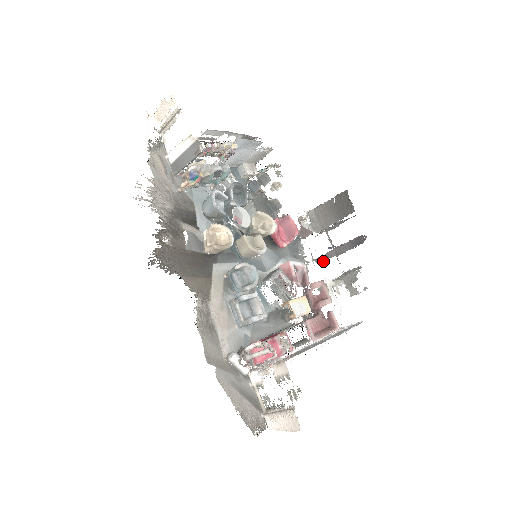
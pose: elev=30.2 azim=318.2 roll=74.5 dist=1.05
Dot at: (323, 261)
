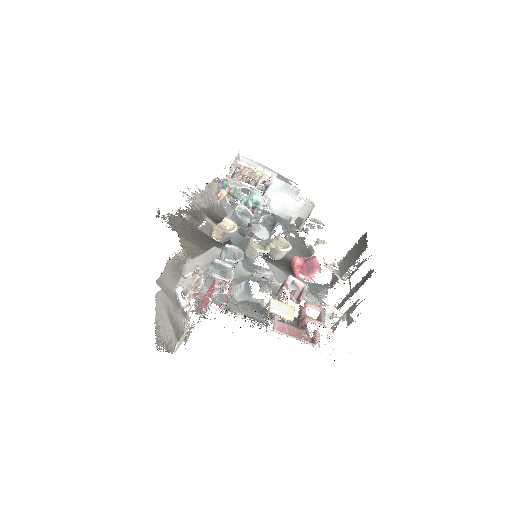
Dot at: (341, 306)
